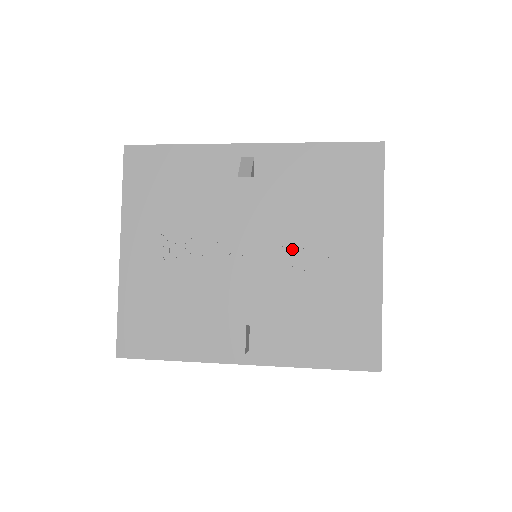
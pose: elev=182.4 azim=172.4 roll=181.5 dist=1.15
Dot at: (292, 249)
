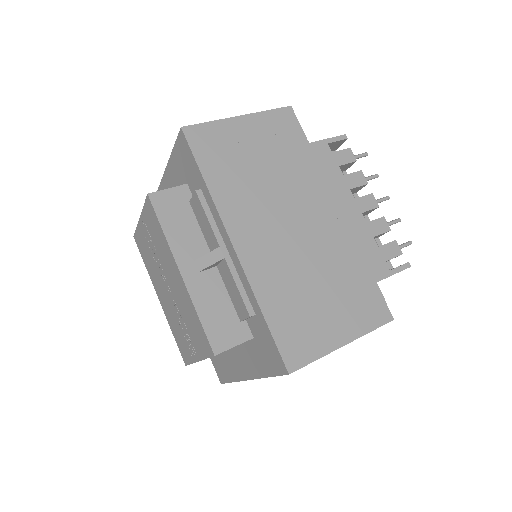
Dot at: (184, 326)
